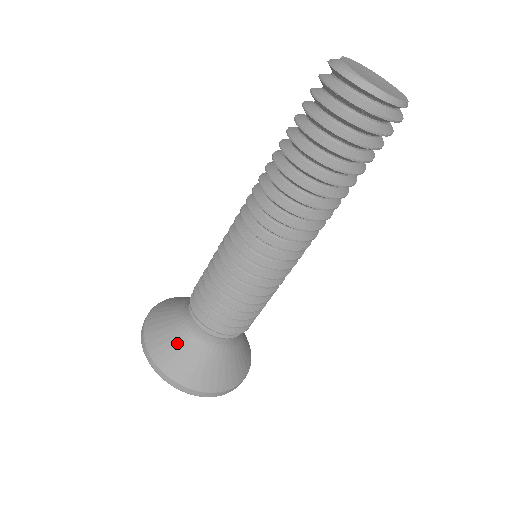
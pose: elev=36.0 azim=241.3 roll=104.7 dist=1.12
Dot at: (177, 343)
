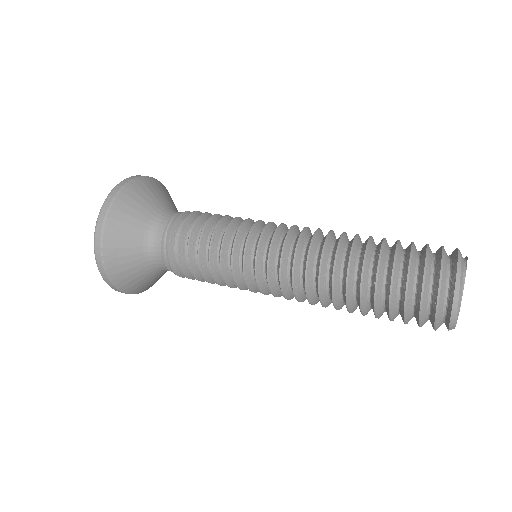
Dot at: (133, 255)
